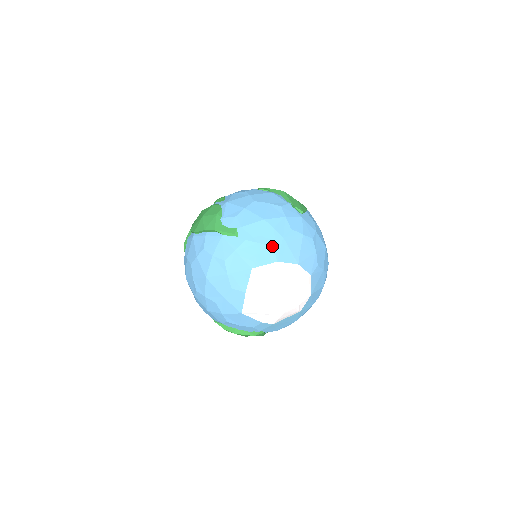
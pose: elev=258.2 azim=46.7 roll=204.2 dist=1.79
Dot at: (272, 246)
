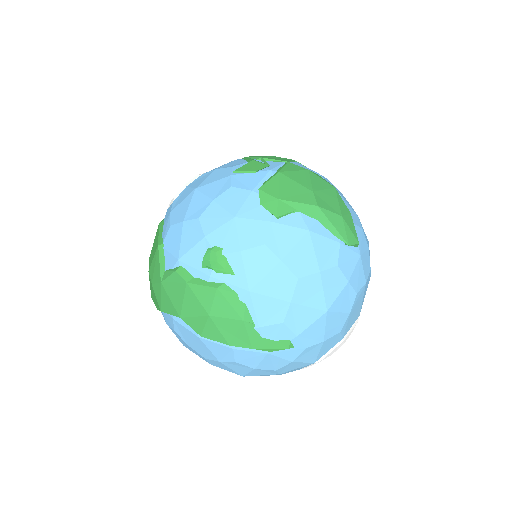
Dot at: (339, 332)
